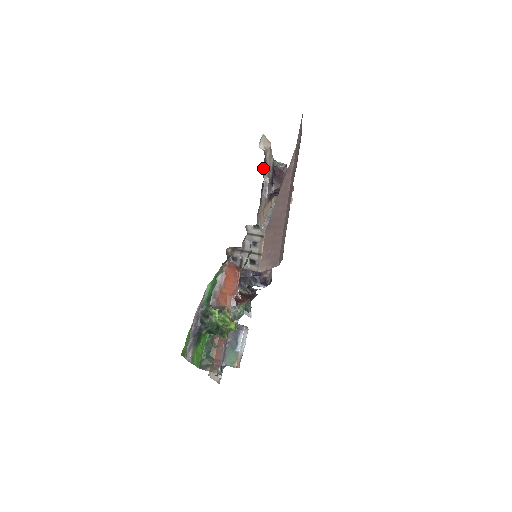
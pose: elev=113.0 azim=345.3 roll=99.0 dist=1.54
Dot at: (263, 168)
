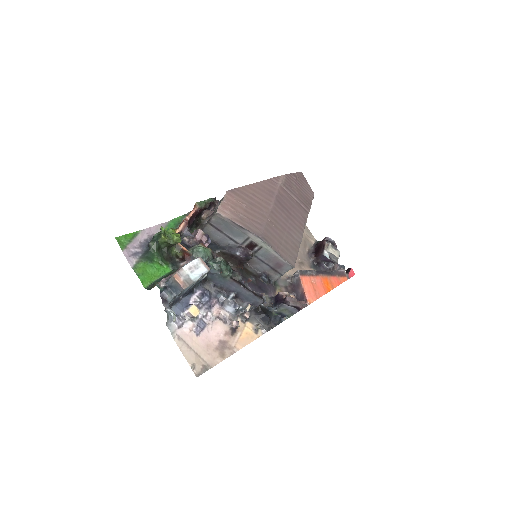
Dot at: occluded
